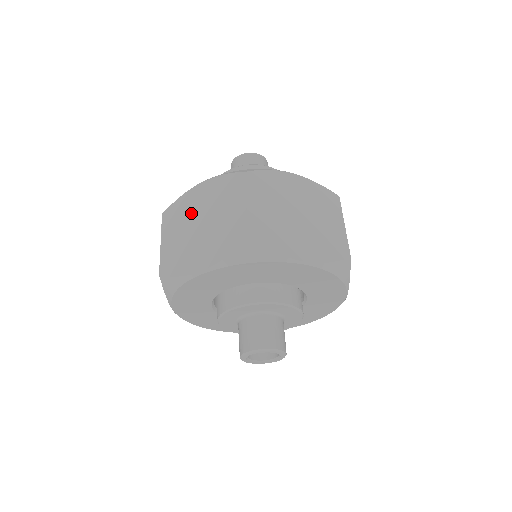
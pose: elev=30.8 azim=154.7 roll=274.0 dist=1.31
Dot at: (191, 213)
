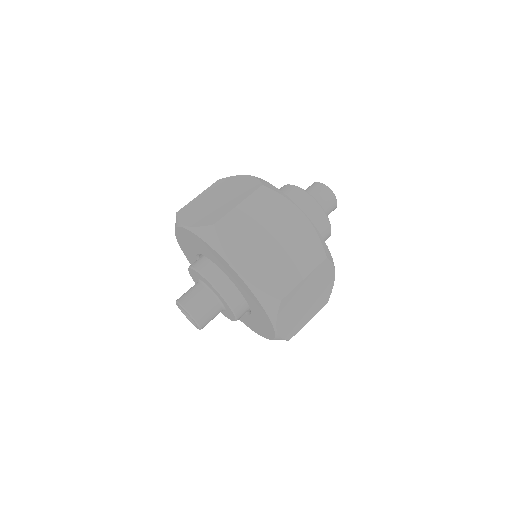
Dot at: (223, 189)
